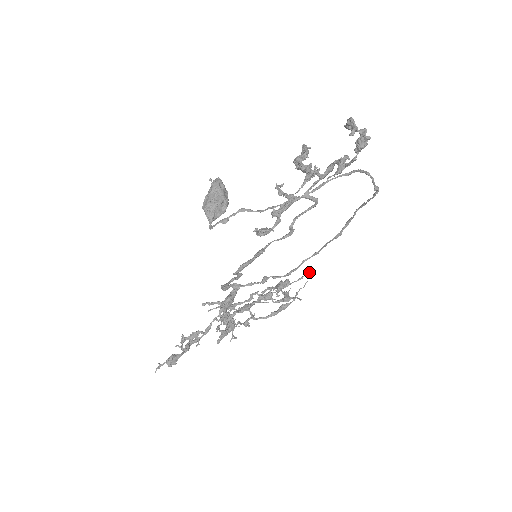
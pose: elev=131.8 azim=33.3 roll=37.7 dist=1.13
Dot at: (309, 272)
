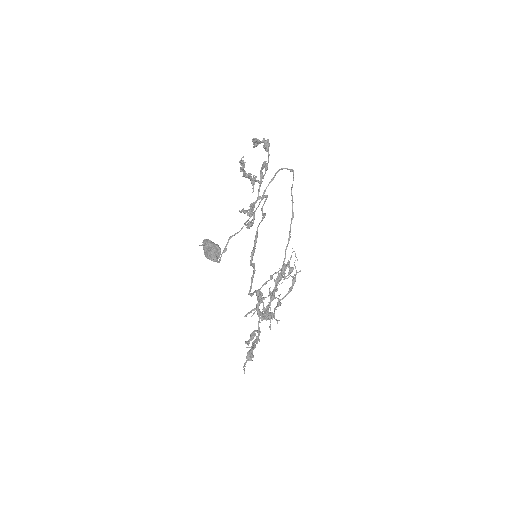
Dot at: occluded
